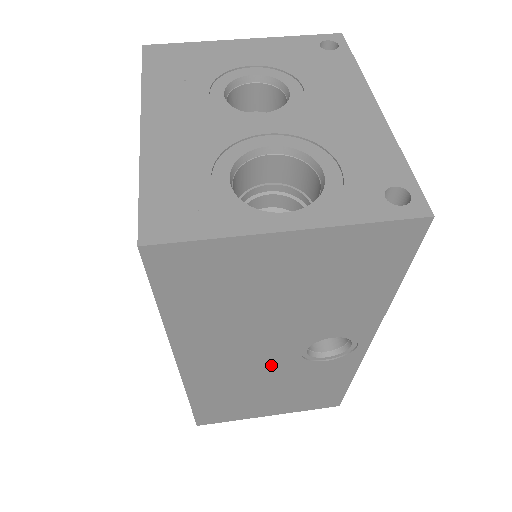
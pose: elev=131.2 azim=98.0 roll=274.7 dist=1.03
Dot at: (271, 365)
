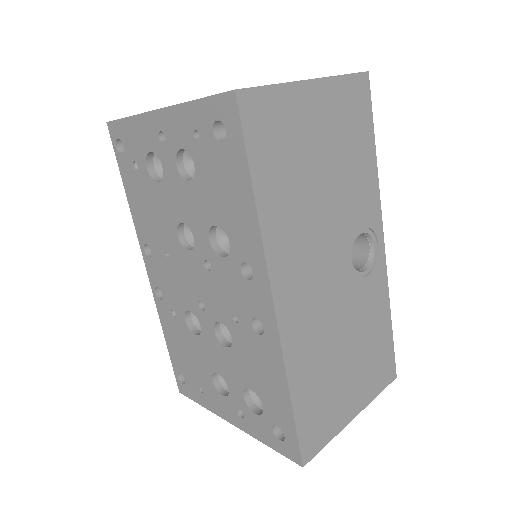
Dot at: (336, 289)
